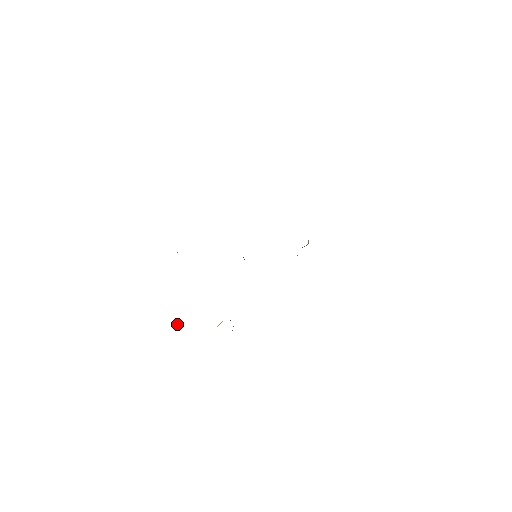
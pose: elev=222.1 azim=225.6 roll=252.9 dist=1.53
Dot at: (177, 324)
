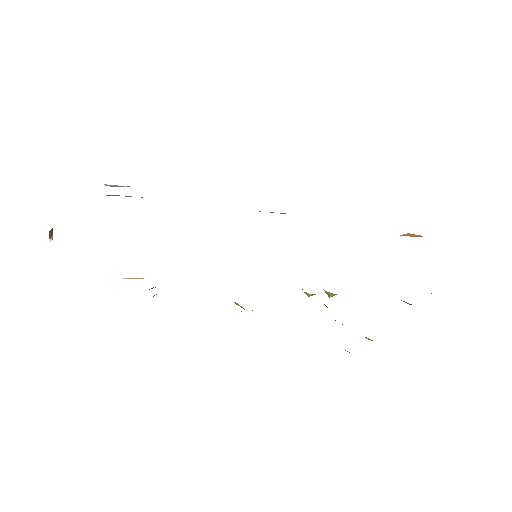
Dot at: occluded
